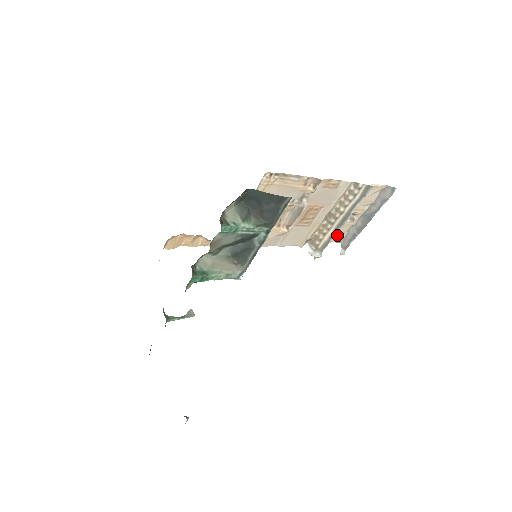
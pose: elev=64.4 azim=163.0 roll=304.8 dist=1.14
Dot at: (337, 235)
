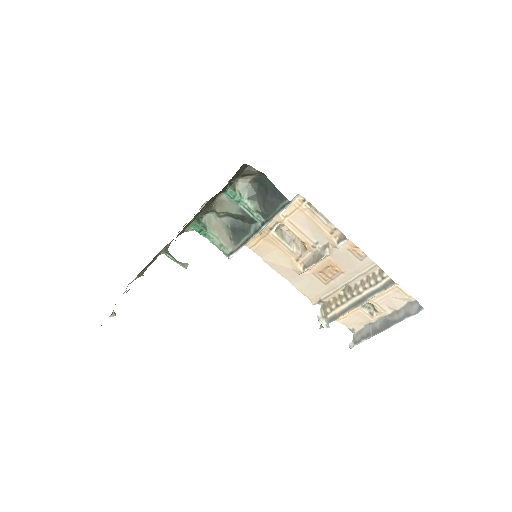
Dot at: (352, 321)
